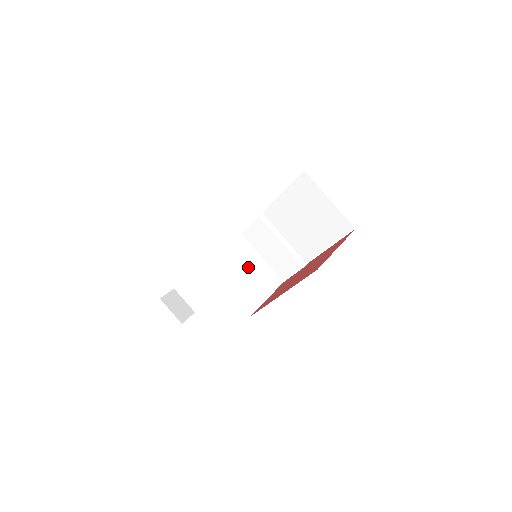
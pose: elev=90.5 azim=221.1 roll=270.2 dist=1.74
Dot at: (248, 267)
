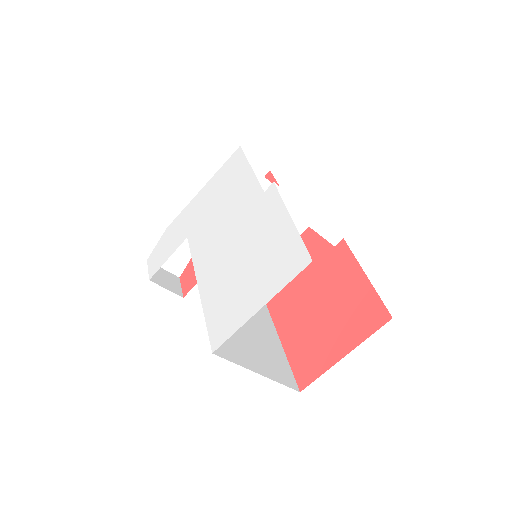
Dot at: occluded
